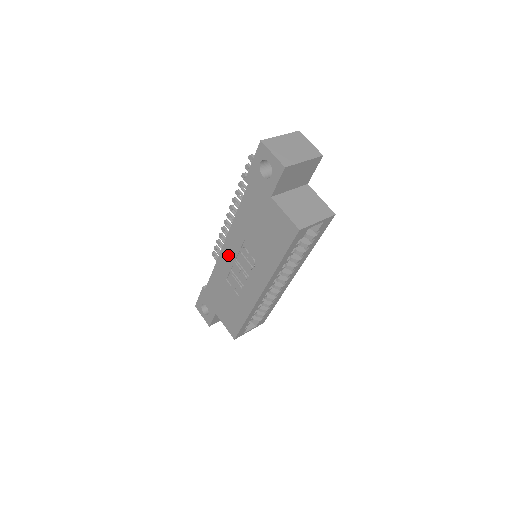
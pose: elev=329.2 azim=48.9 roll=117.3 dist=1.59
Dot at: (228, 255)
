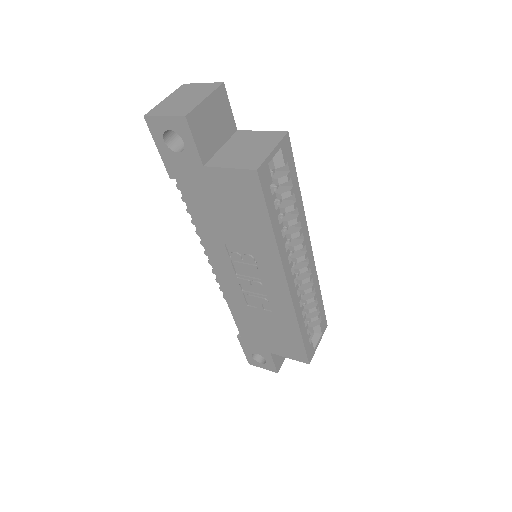
Dot at: (226, 277)
